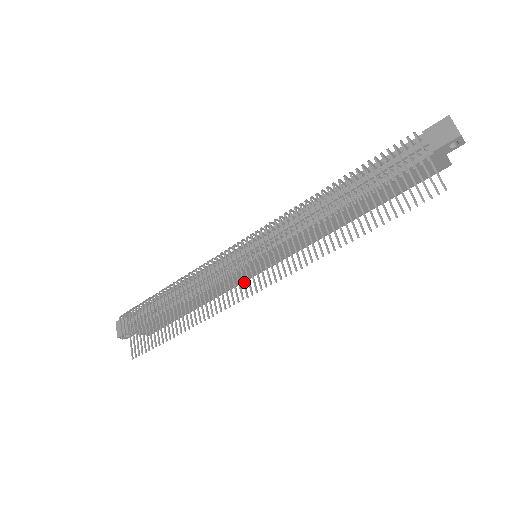
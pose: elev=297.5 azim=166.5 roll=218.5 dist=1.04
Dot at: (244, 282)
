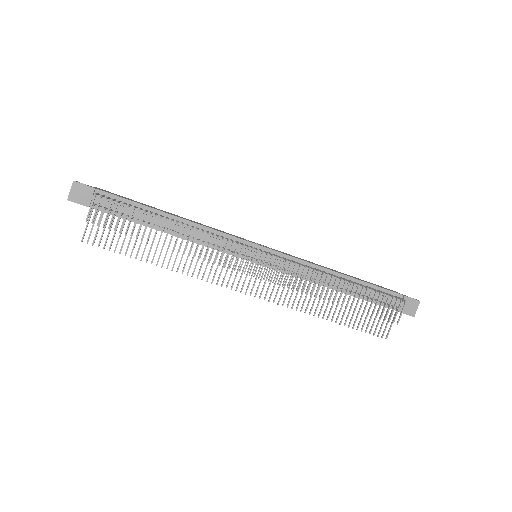
Dot at: occluded
